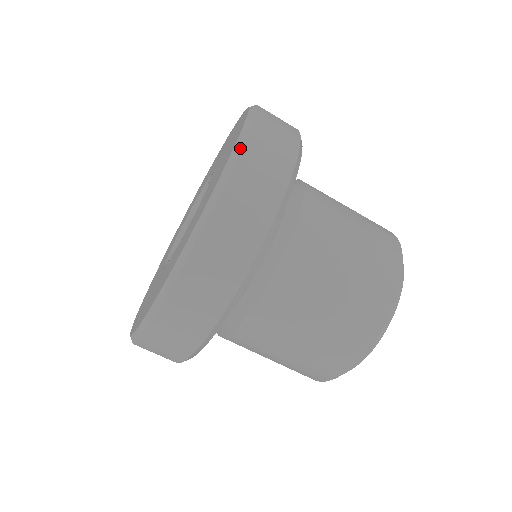
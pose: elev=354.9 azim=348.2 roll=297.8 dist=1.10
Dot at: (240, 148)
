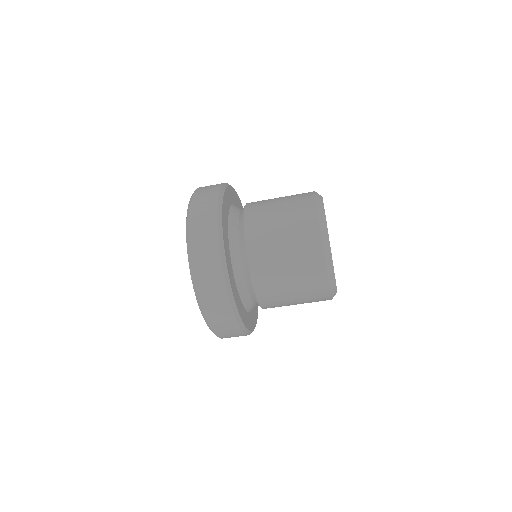
Dot at: (197, 296)
